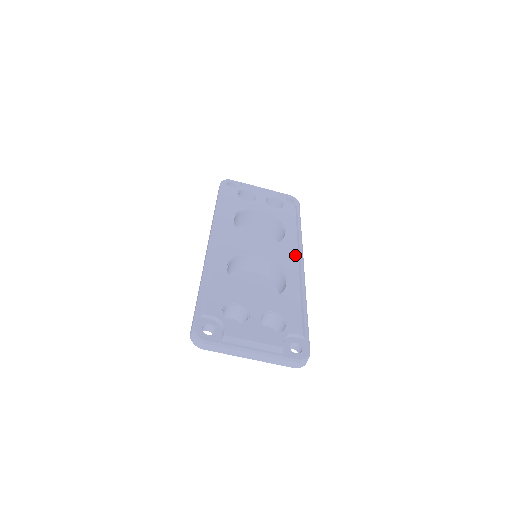
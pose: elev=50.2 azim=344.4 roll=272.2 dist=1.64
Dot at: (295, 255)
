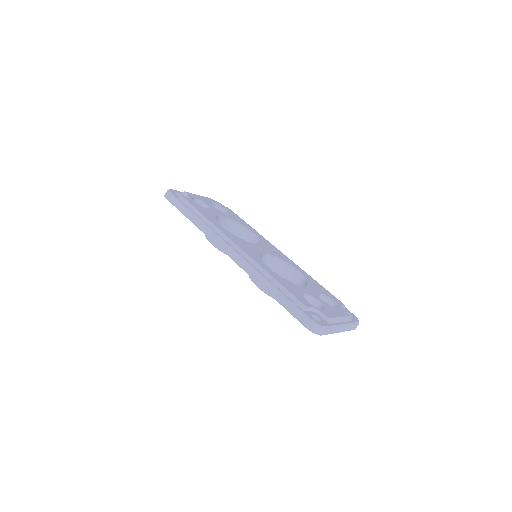
Dot at: (277, 249)
